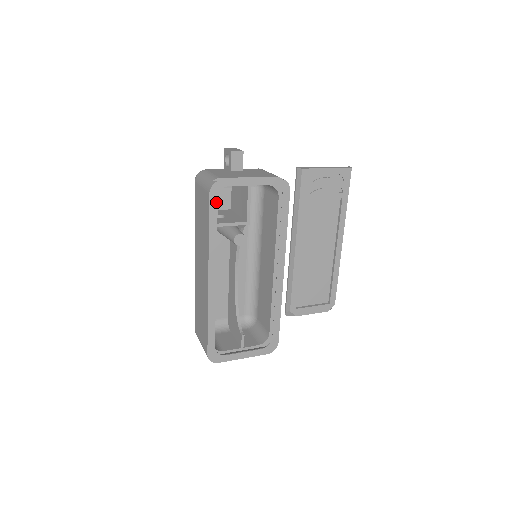
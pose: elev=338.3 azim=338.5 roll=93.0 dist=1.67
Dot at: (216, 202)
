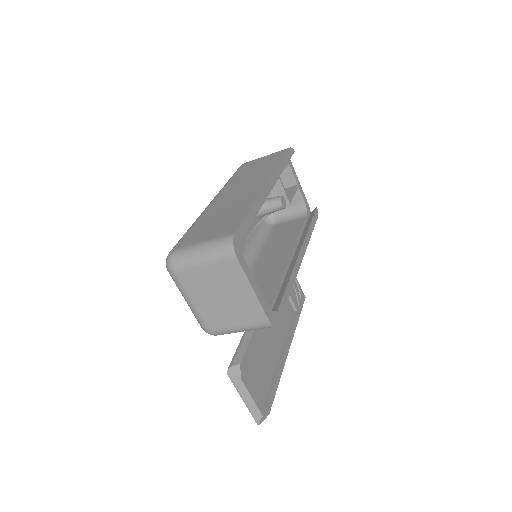
Dot at: (290, 157)
